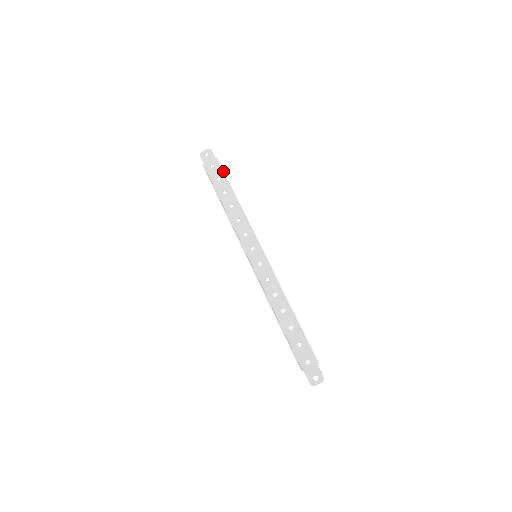
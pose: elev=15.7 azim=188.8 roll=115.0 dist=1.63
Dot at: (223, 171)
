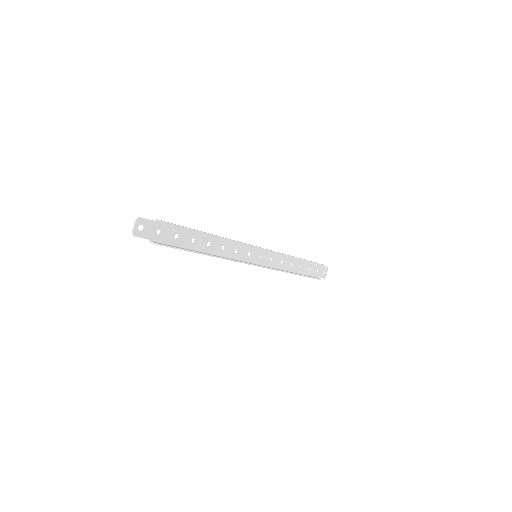
Dot at: (182, 227)
